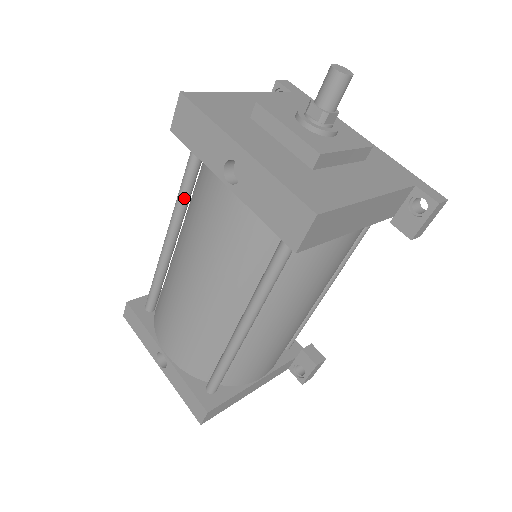
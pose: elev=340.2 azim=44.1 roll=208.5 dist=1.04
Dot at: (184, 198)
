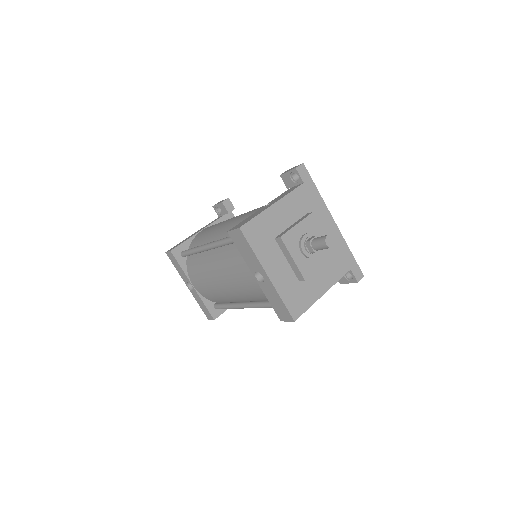
Dot at: occluded
